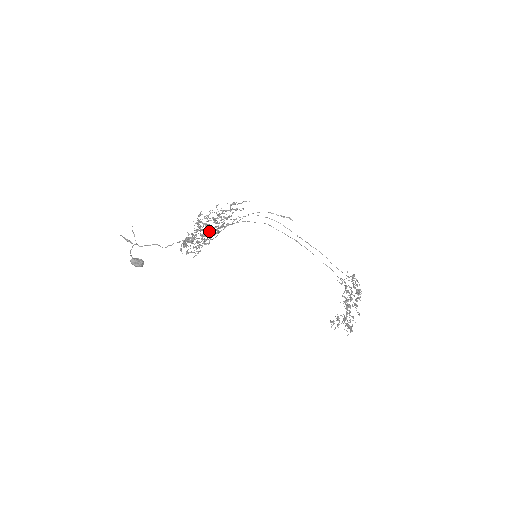
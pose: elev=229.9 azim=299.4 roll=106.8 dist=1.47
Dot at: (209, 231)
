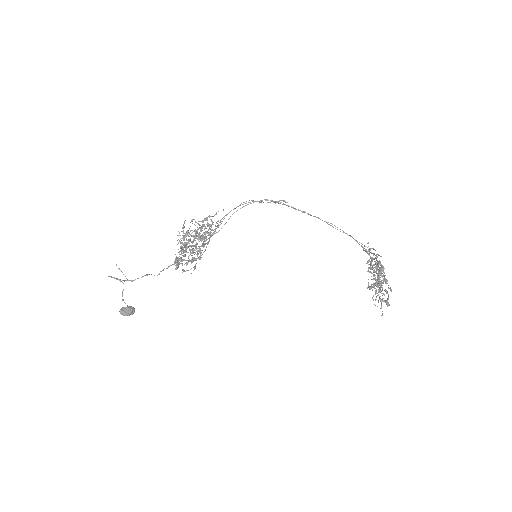
Dot at: (200, 239)
